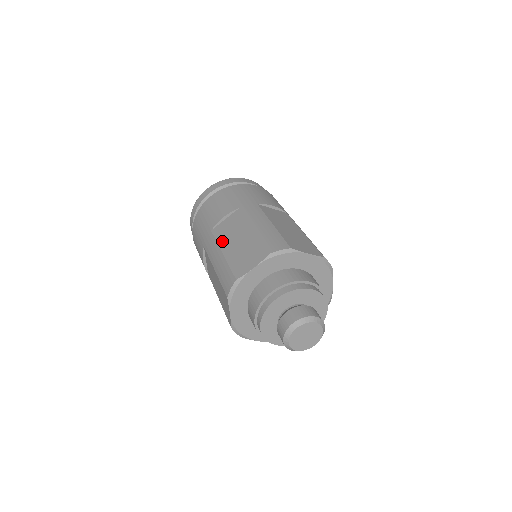
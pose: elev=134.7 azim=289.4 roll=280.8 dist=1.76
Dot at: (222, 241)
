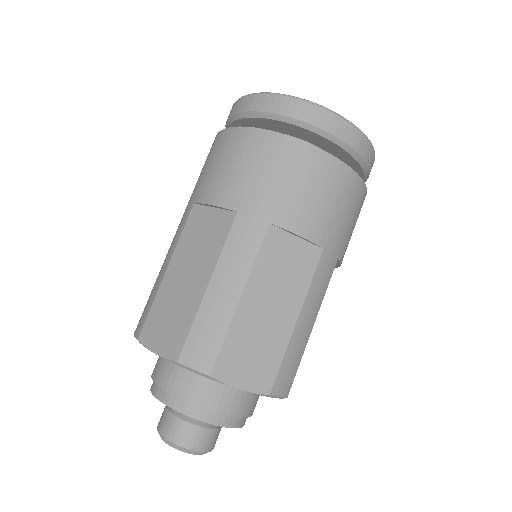
Dot at: (181, 247)
